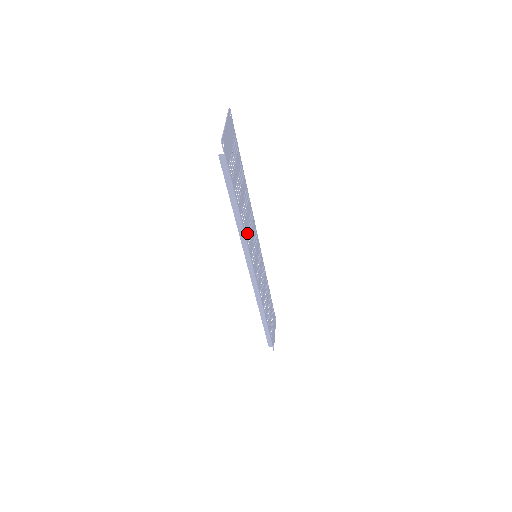
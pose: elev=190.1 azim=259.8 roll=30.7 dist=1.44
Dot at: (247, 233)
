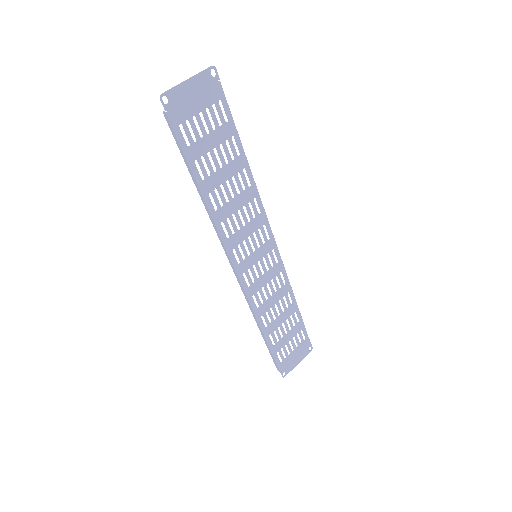
Dot at: (226, 221)
